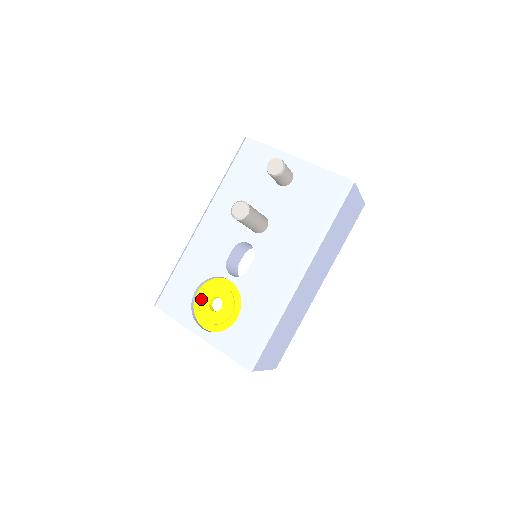
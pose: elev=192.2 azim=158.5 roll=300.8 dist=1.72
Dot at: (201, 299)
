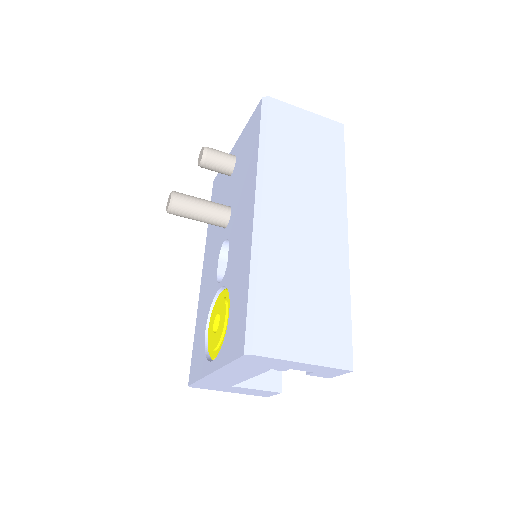
Dot at: (208, 333)
